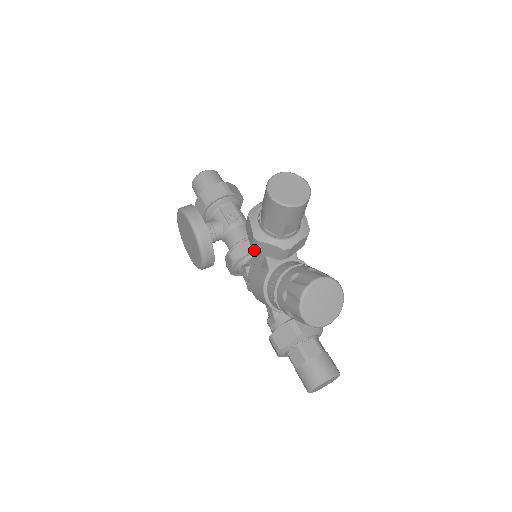
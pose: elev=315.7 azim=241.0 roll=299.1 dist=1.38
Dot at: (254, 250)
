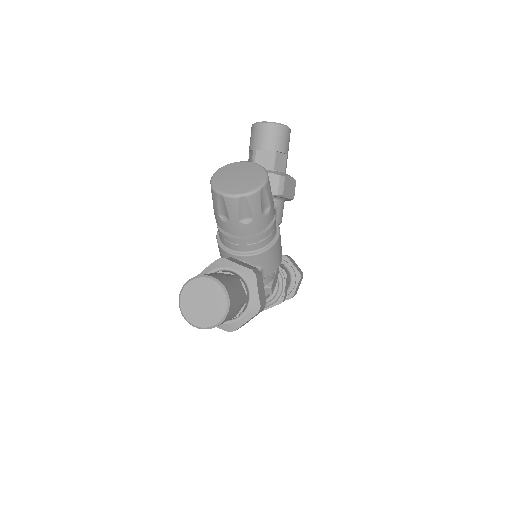
Dot at: occluded
